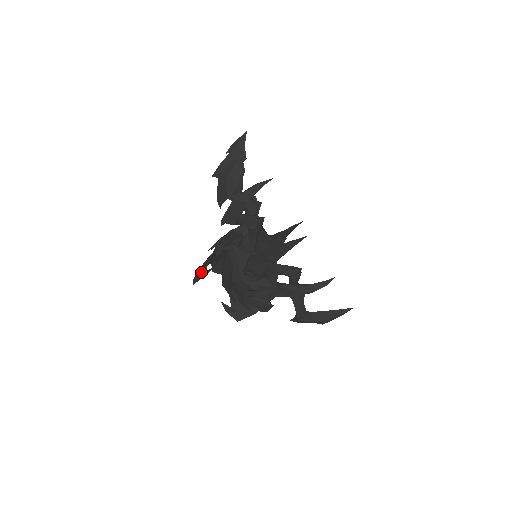
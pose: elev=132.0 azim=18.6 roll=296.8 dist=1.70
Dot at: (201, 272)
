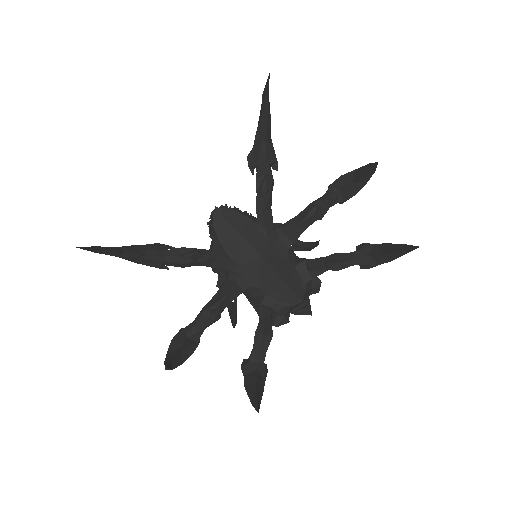
Dot at: occluded
